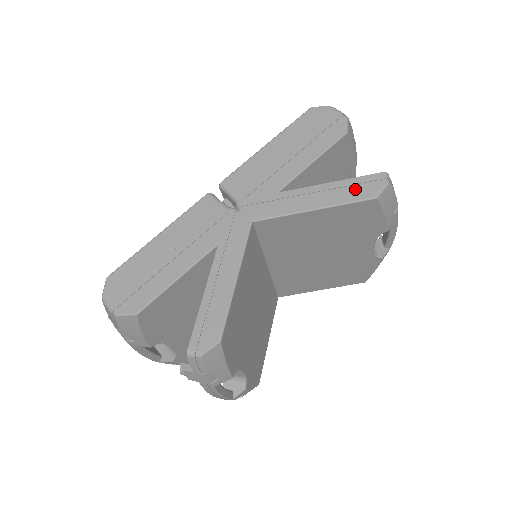
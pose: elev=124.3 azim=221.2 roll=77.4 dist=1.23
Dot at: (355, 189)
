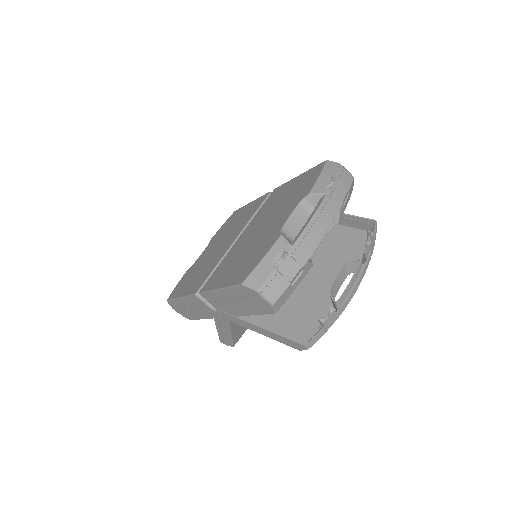
Dot at: (285, 341)
